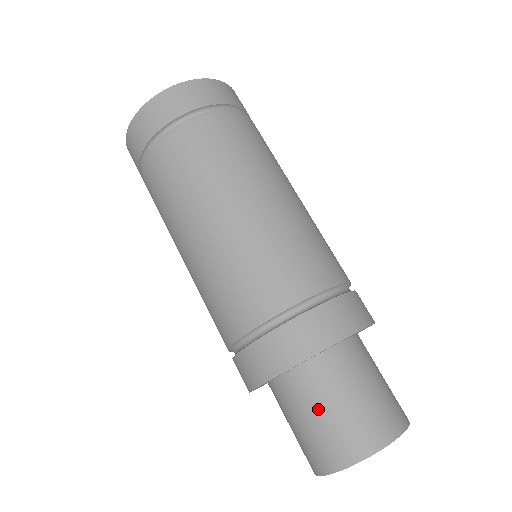
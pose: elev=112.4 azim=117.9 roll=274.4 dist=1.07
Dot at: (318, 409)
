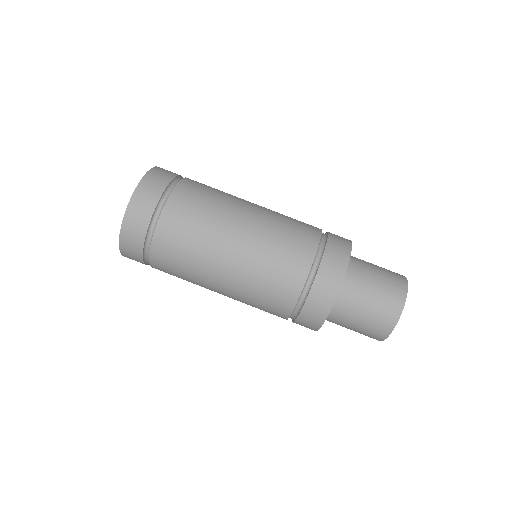
Dot at: (359, 313)
